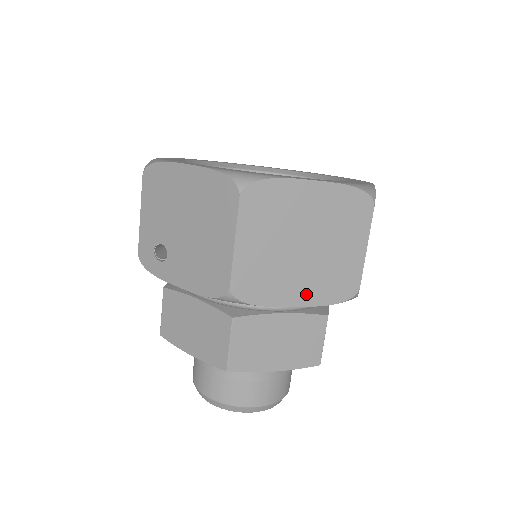
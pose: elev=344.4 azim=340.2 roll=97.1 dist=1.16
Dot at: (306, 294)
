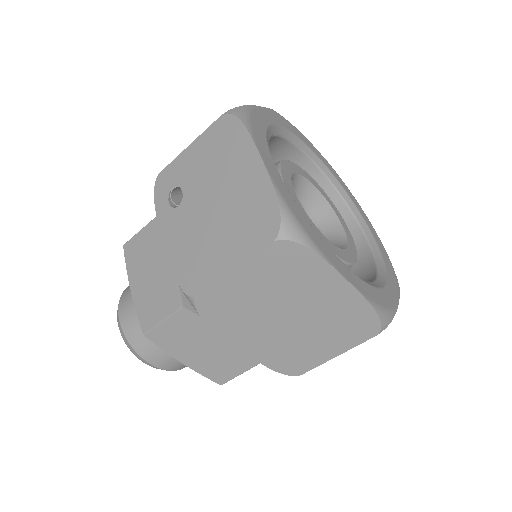
Dot at: (255, 346)
